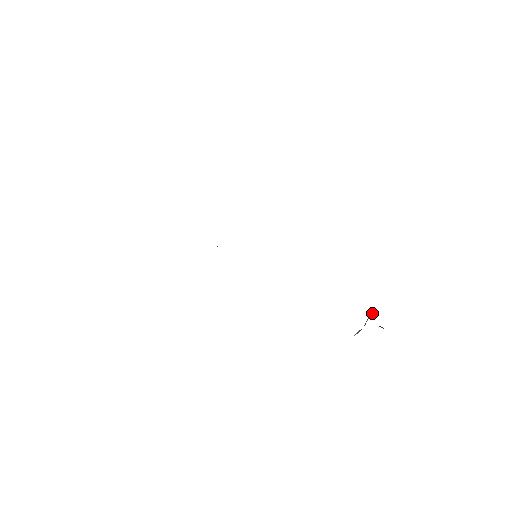
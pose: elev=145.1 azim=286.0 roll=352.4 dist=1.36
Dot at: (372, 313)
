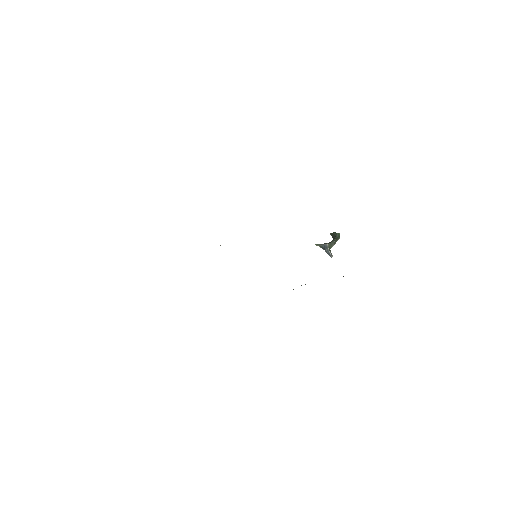
Dot at: occluded
